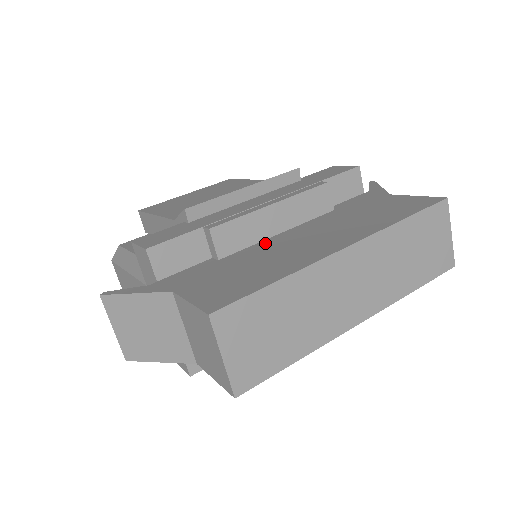
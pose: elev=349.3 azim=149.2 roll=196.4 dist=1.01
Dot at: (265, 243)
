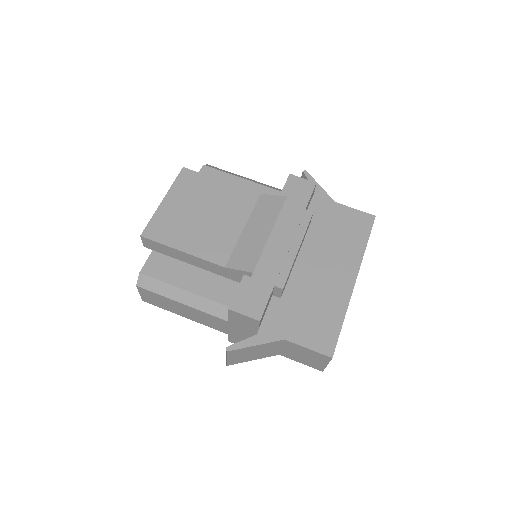
Dot at: (297, 274)
